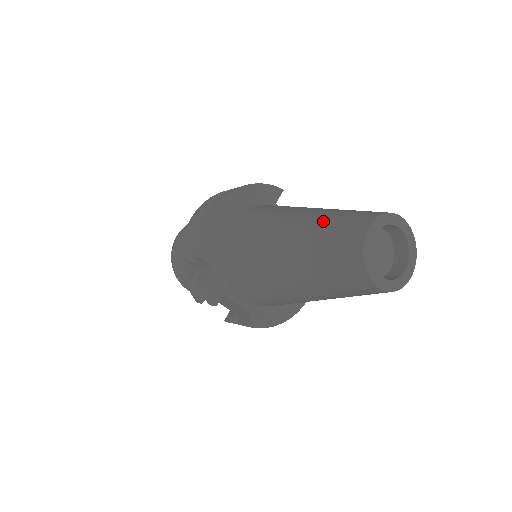
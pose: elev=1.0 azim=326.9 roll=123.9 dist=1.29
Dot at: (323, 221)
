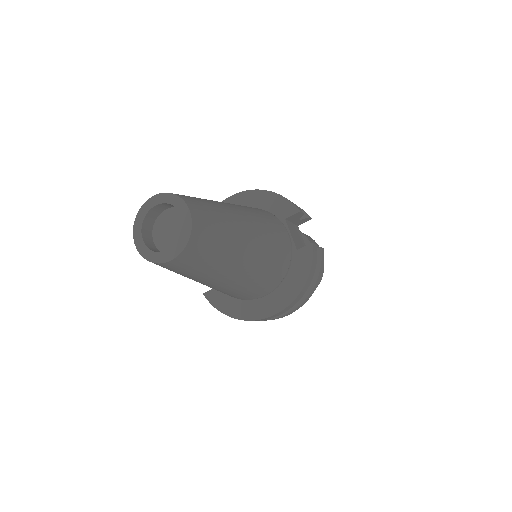
Dot at: occluded
